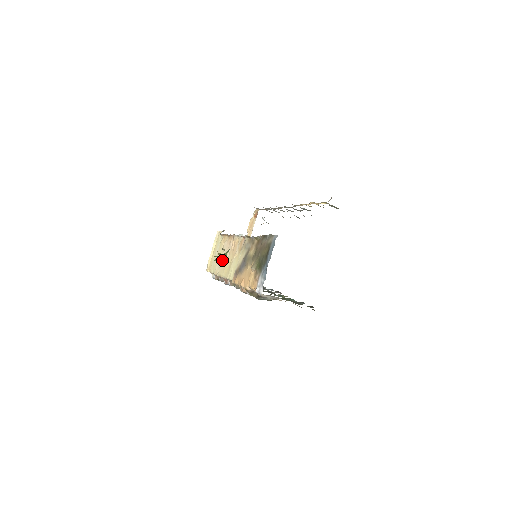
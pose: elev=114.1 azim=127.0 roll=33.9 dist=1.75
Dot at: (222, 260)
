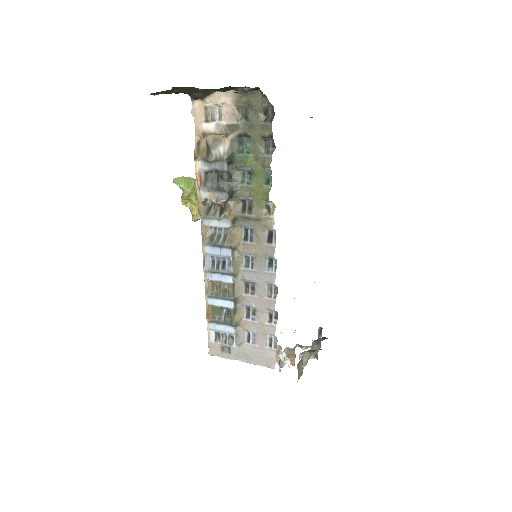
Dot at: occluded
